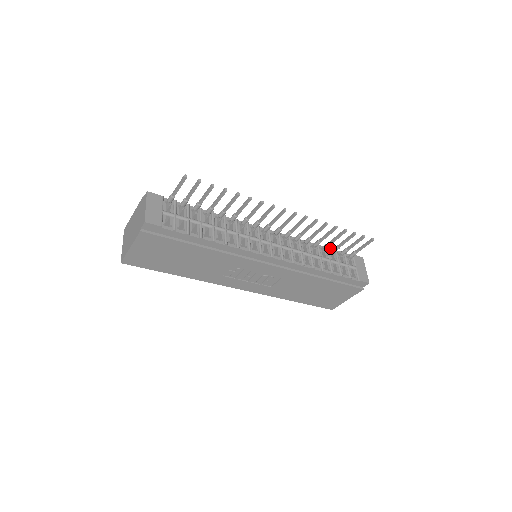
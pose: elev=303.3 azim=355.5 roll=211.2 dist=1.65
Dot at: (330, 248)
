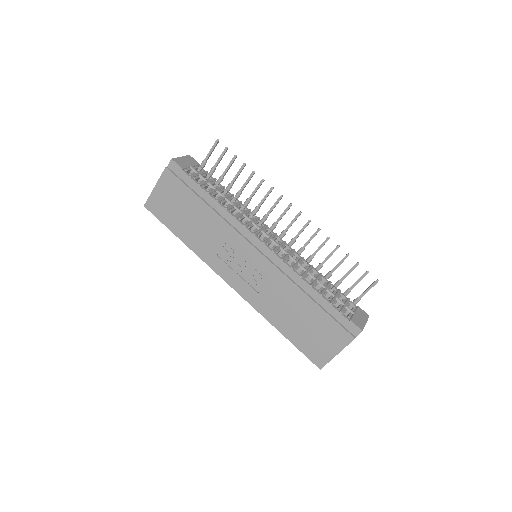
Dot at: occluded
